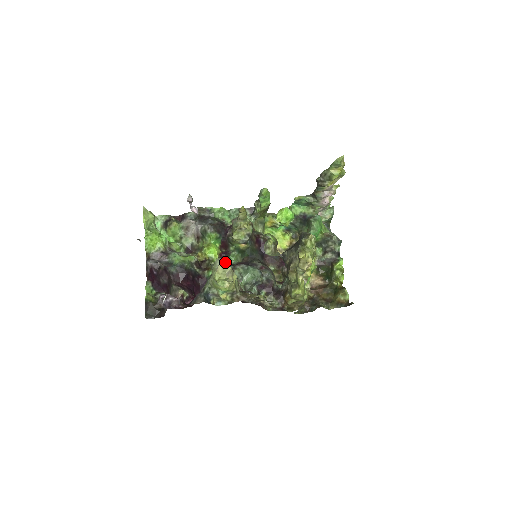
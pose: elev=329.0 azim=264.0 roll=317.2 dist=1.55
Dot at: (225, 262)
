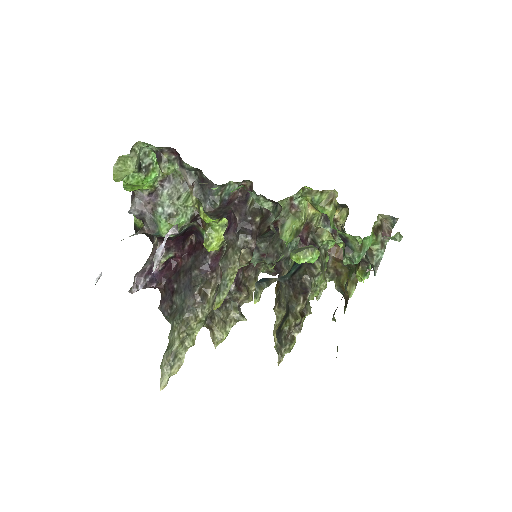
Dot at: (165, 386)
